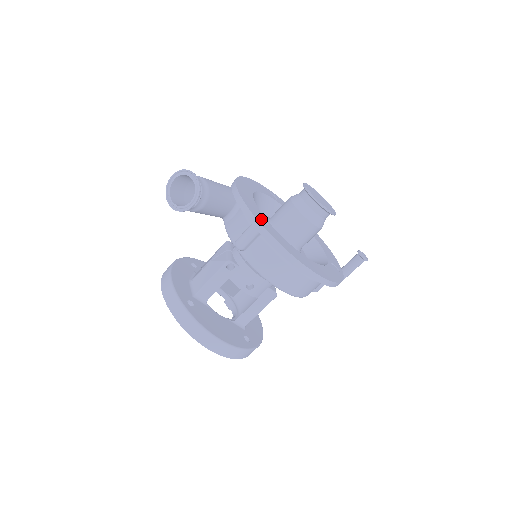
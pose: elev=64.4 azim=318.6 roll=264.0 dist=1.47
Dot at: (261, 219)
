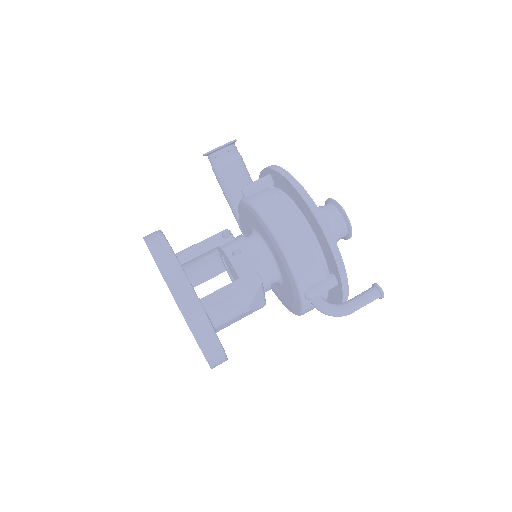
Dot at: occluded
